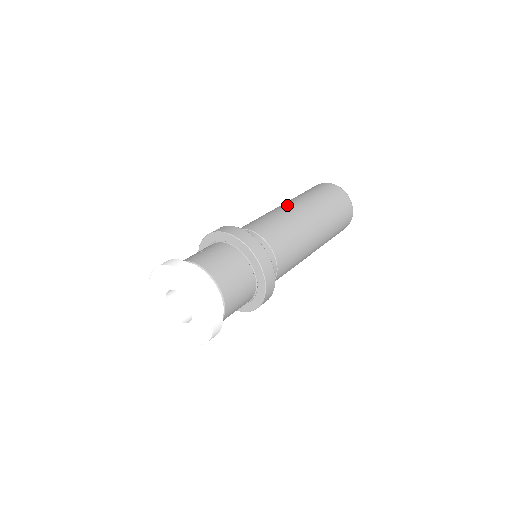
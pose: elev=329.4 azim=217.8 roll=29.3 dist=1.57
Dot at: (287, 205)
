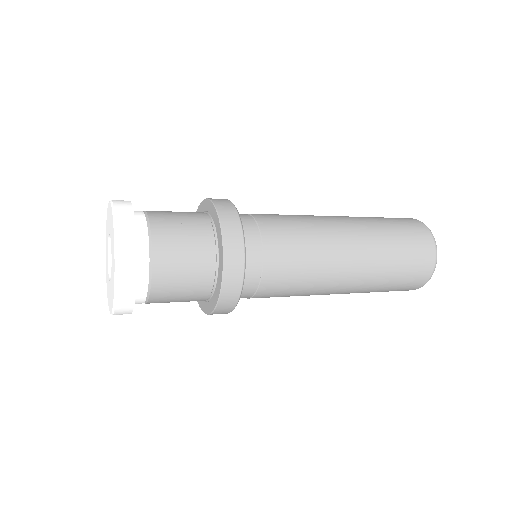
Dot at: occluded
